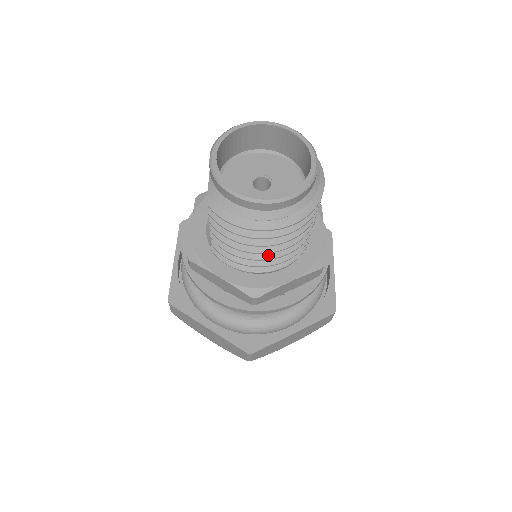
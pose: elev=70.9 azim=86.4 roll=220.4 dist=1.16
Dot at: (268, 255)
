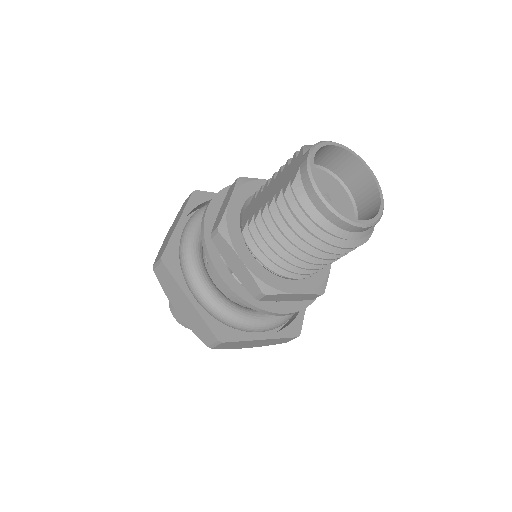
Dot at: (299, 262)
